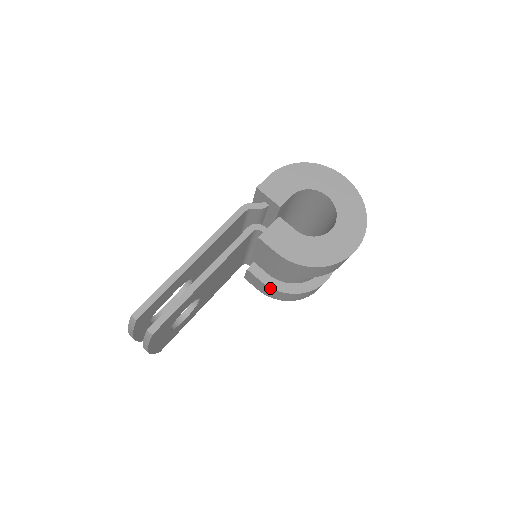
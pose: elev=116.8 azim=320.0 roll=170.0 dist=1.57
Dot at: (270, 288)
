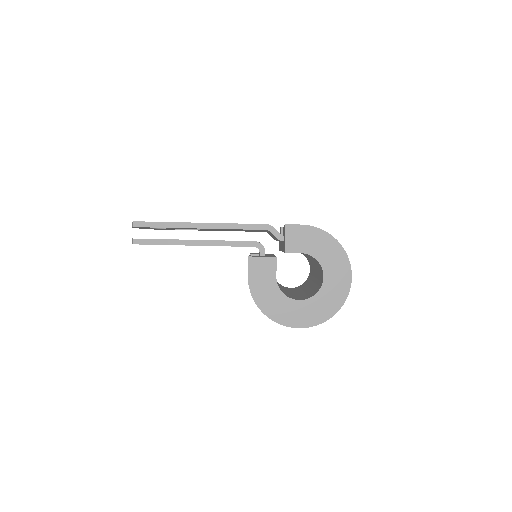
Dot at: occluded
